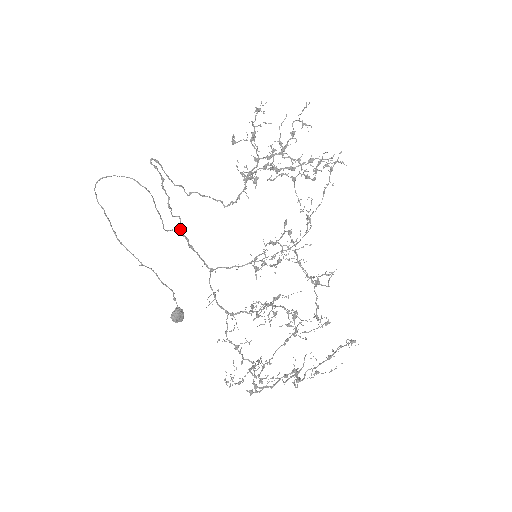
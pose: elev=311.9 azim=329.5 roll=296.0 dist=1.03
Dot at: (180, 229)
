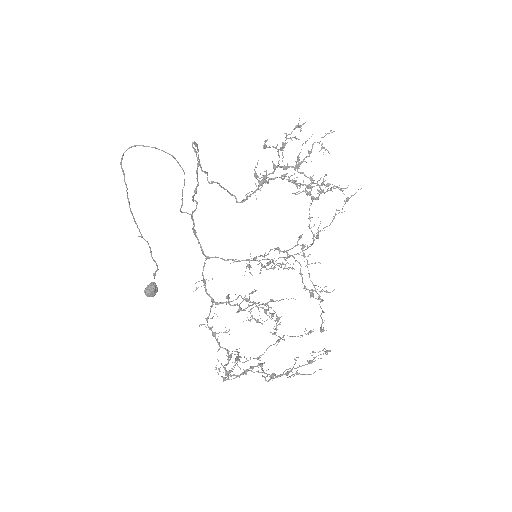
Dot at: (192, 213)
